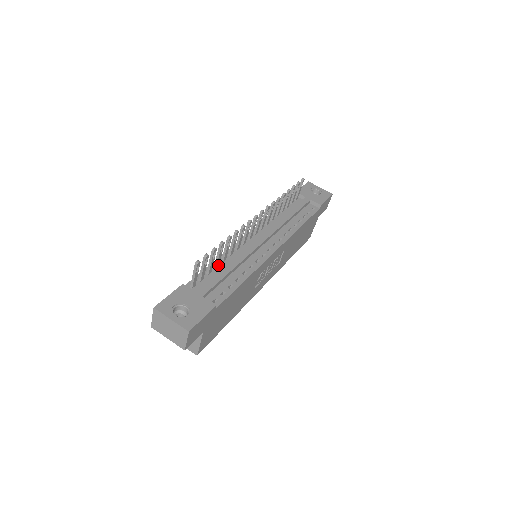
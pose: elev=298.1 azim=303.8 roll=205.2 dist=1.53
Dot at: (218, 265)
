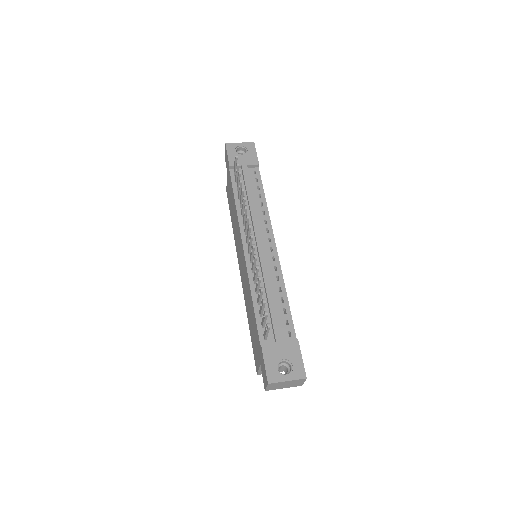
Dot at: occluded
